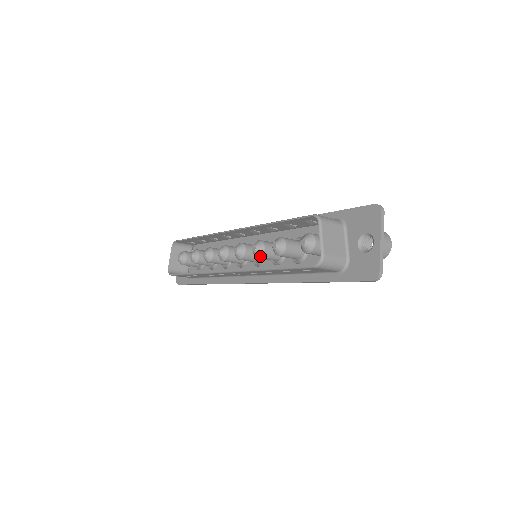
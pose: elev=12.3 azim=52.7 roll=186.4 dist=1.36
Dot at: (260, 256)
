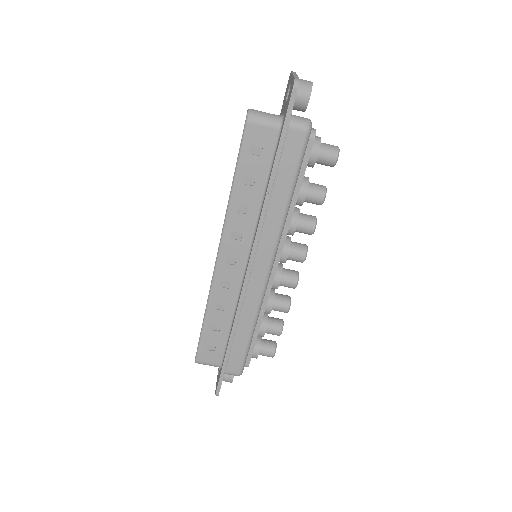
Dot at: occluded
